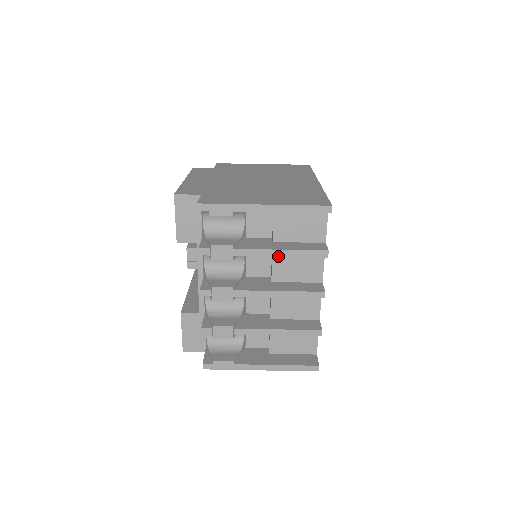
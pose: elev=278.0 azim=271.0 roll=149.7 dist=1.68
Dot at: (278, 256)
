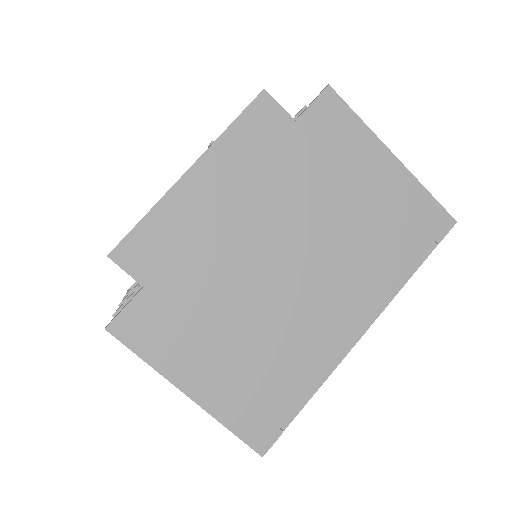
Dot at: occluded
